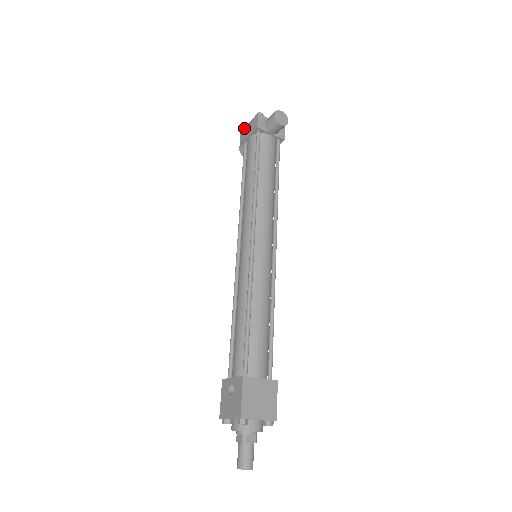
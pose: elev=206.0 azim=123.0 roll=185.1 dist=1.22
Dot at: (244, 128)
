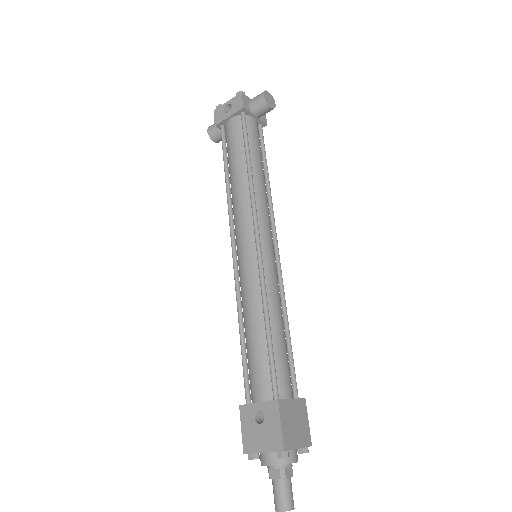
Dot at: (220, 108)
